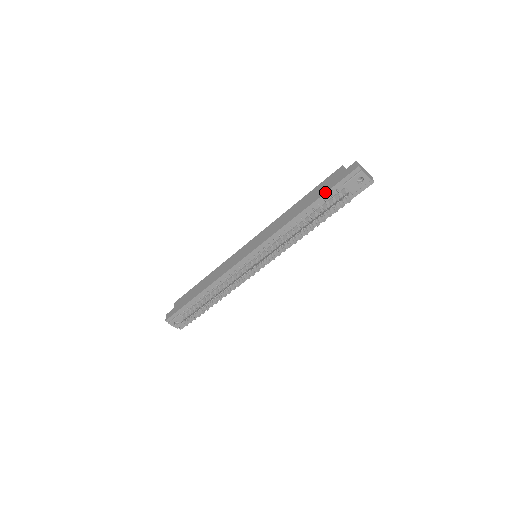
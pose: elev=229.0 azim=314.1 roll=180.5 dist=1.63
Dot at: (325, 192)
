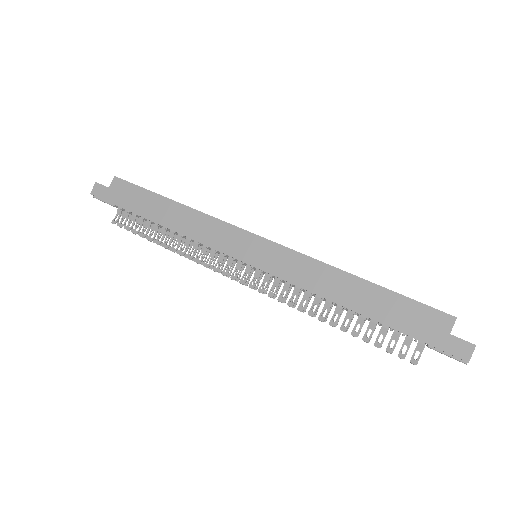
Dot at: (401, 331)
